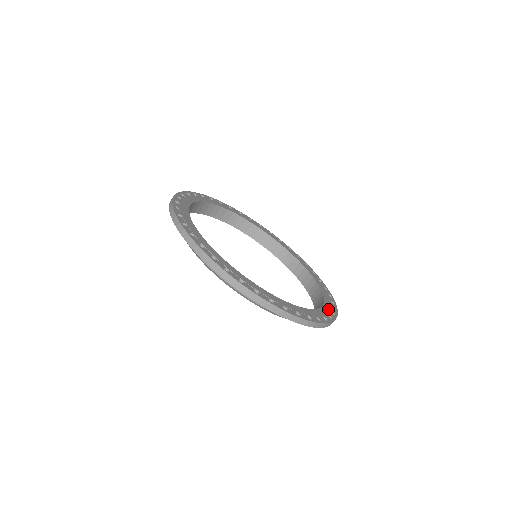
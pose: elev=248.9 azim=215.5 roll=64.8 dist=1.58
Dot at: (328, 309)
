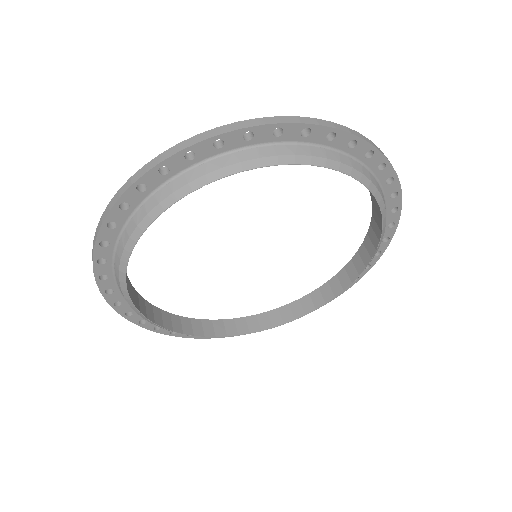
Dot at: occluded
